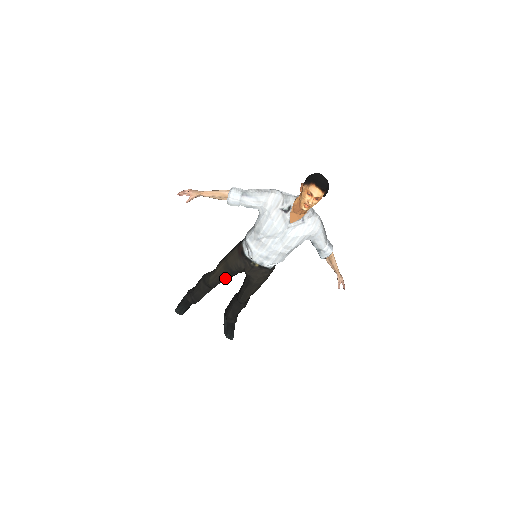
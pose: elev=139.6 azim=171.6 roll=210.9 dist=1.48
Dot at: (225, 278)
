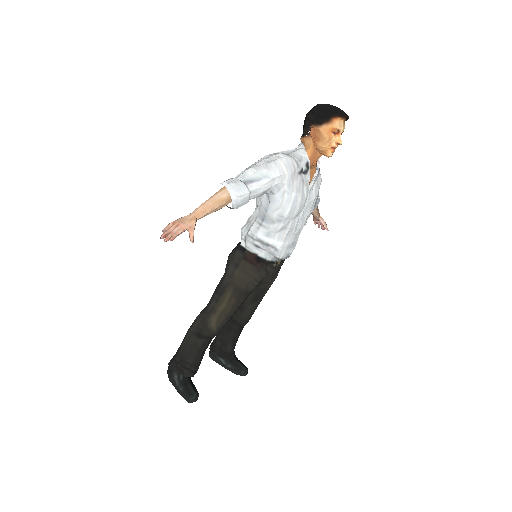
Dot at: (237, 309)
